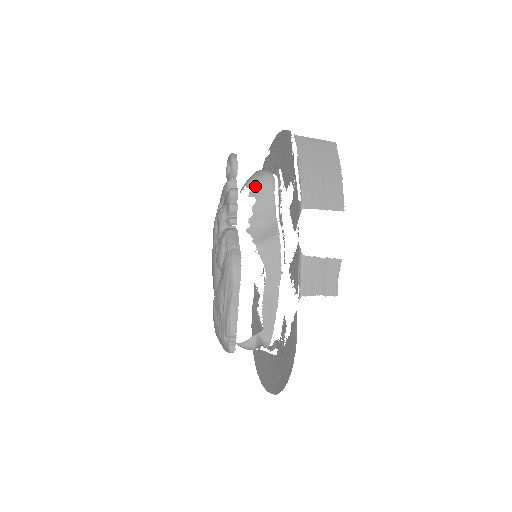
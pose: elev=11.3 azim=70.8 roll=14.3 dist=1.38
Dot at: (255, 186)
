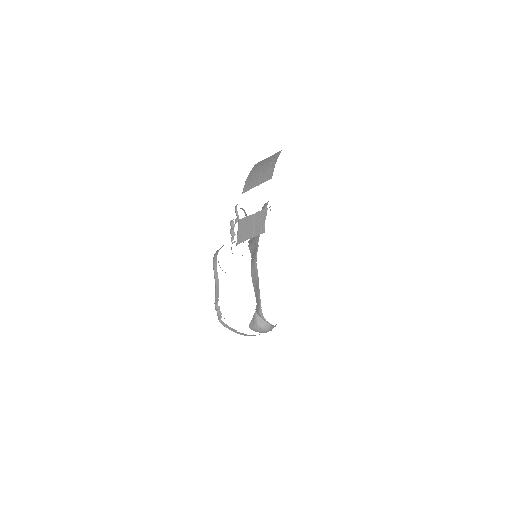
Dot at: occluded
